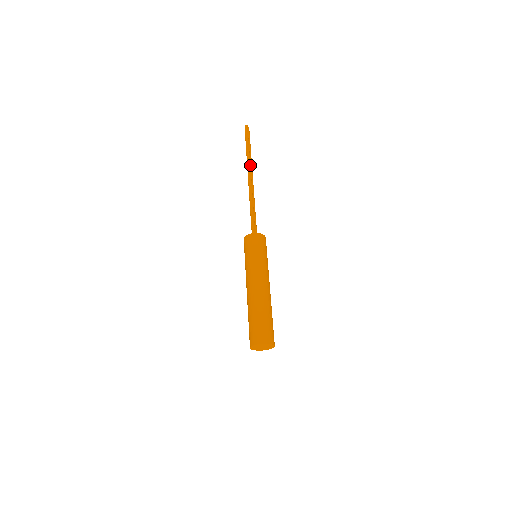
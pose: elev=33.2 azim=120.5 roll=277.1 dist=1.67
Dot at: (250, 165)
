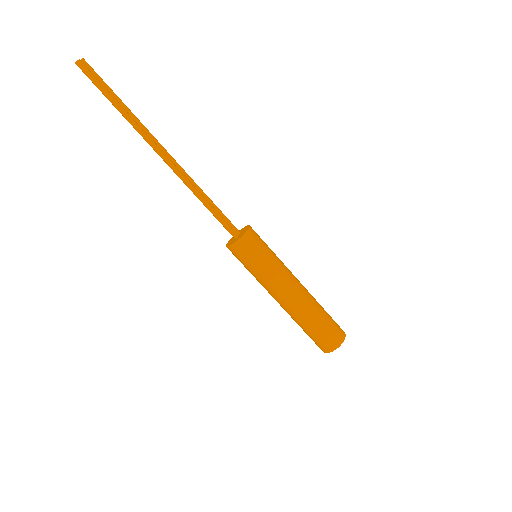
Dot at: (145, 133)
